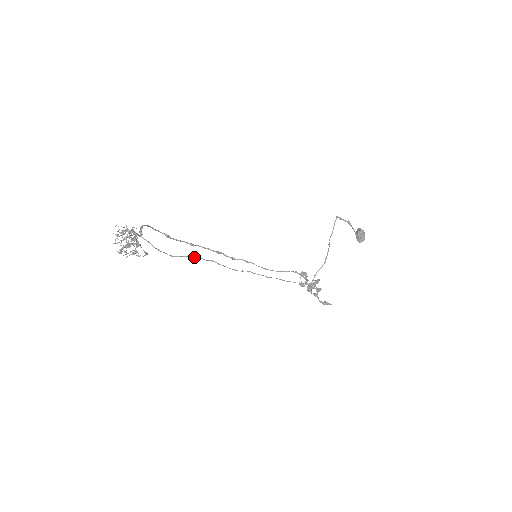
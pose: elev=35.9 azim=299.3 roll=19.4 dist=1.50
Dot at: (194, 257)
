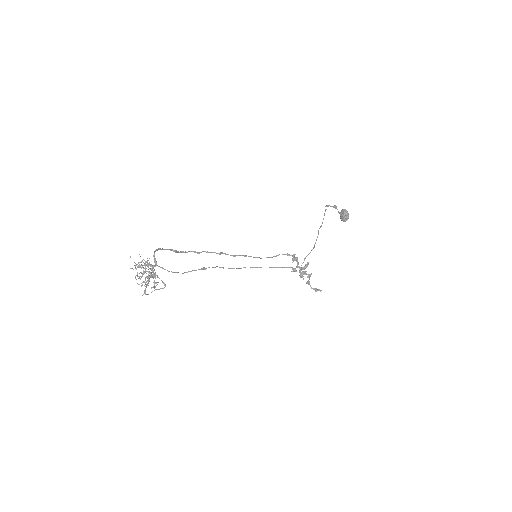
Dot at: (203, 269)
